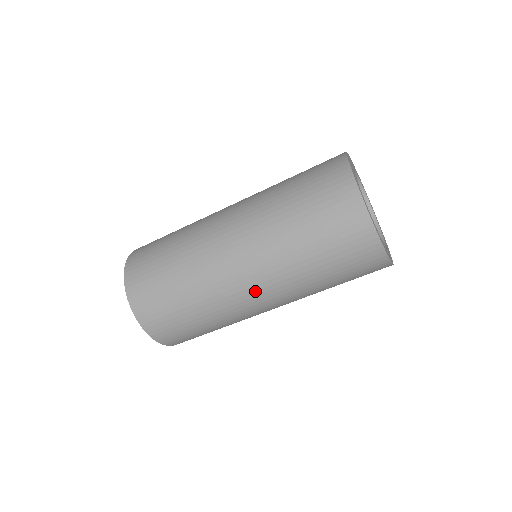
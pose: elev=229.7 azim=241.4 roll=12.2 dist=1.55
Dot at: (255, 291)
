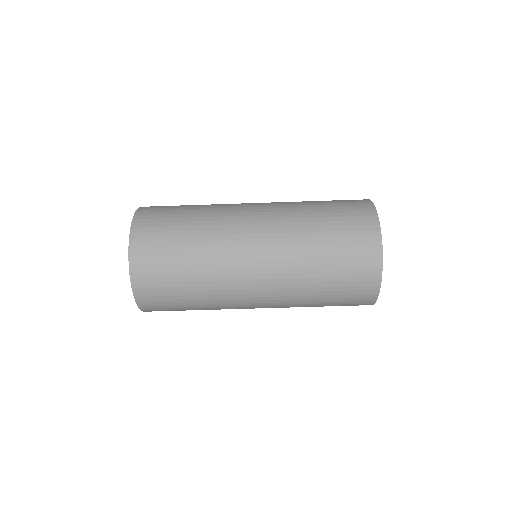
Dot at: (259, 303)
